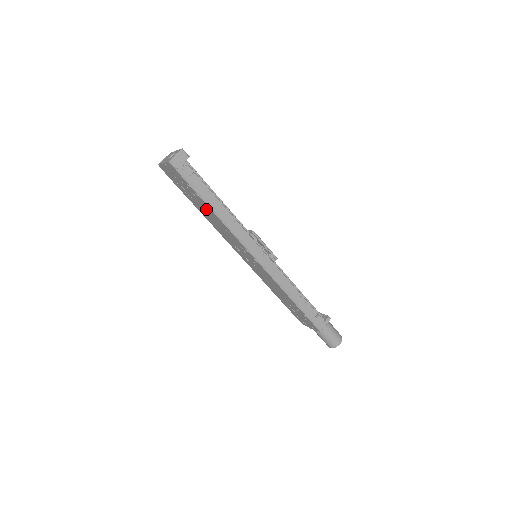
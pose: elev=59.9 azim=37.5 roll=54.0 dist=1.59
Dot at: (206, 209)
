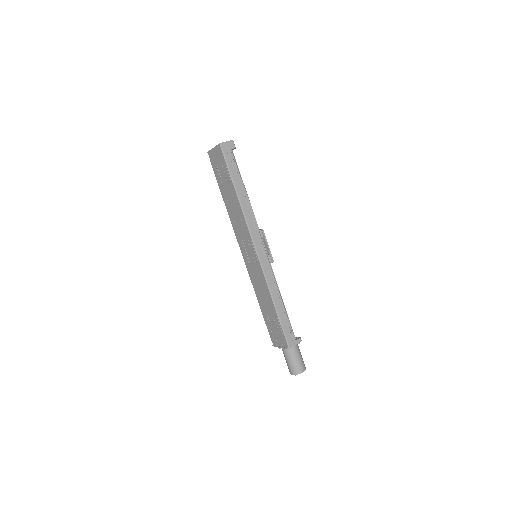
Dot at: (232, 195)
